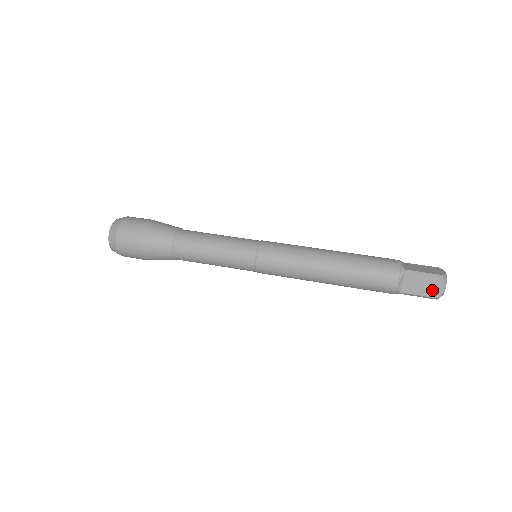
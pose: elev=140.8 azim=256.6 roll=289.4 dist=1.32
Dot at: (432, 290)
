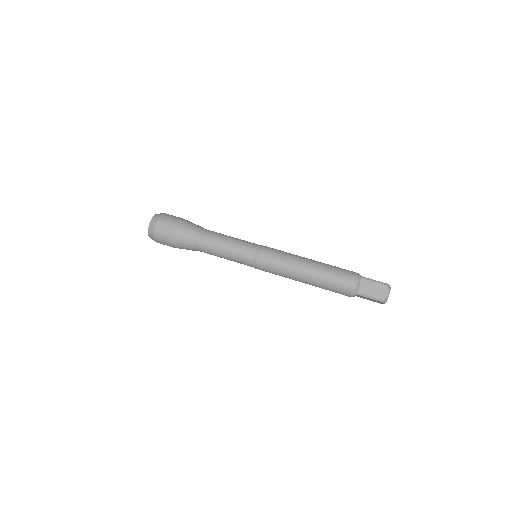
Dot at: (380, 293)
